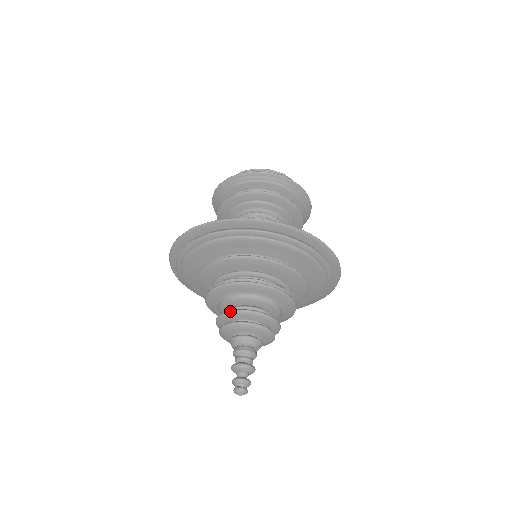
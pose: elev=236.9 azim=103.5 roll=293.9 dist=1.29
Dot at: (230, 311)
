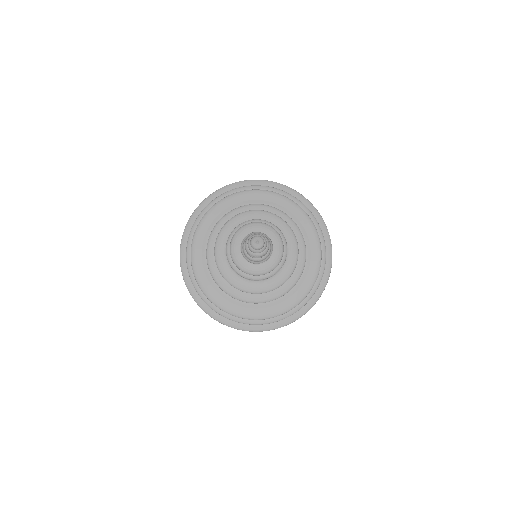
Dot at: occluded
